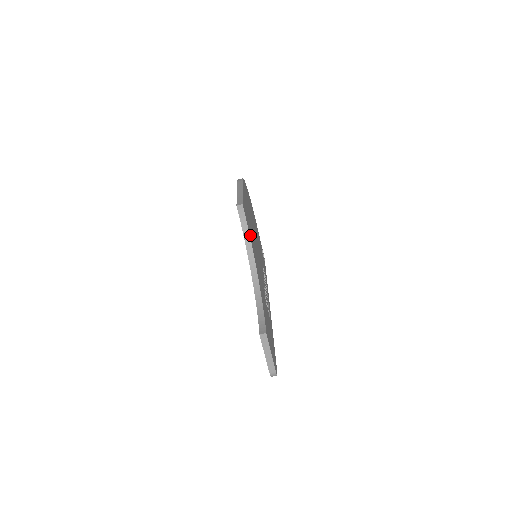
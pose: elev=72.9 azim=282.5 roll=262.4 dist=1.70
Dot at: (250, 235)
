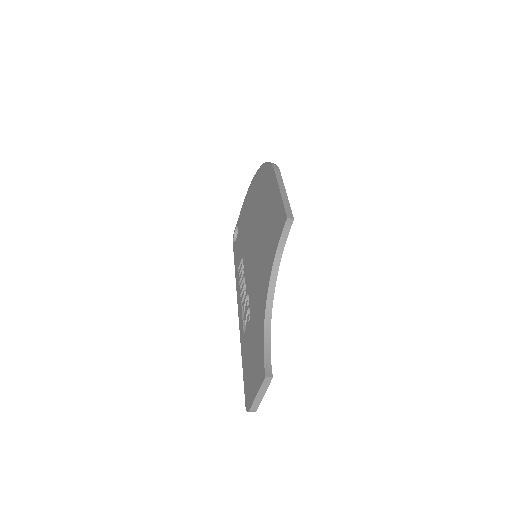
Dot at: occluded
